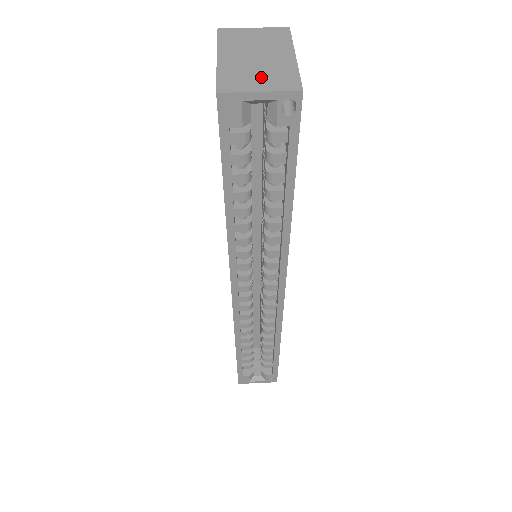
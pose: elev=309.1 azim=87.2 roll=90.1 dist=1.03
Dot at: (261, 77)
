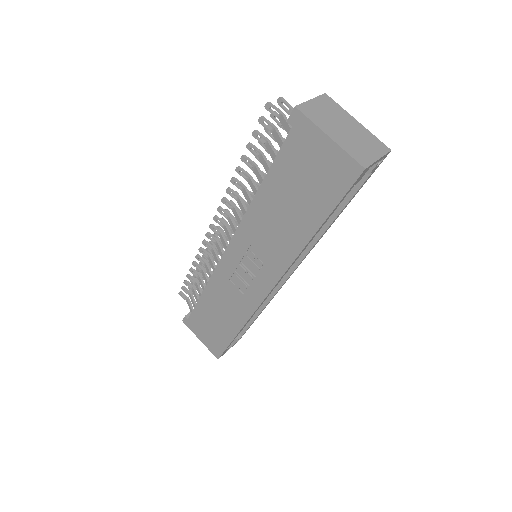
Dot at: (366, 146)
